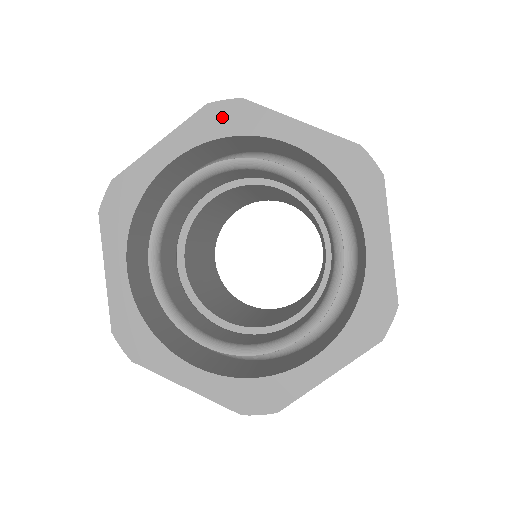
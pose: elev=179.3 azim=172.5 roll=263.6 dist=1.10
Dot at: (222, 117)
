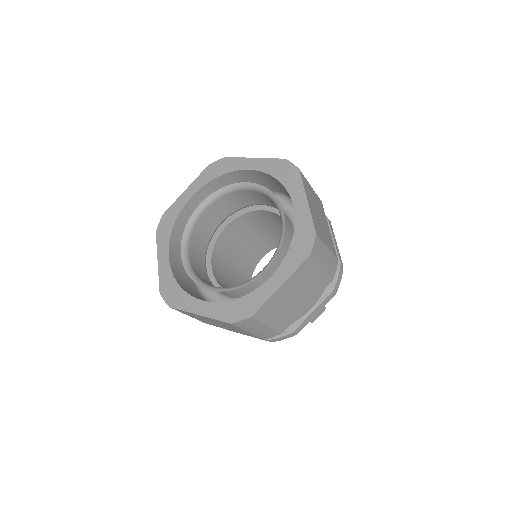
Dot at: (284, 169)
